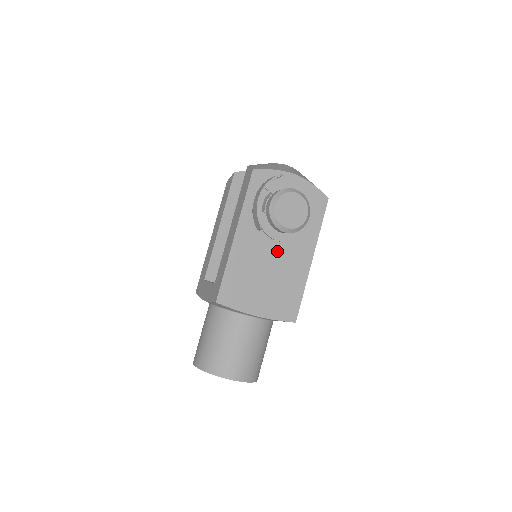
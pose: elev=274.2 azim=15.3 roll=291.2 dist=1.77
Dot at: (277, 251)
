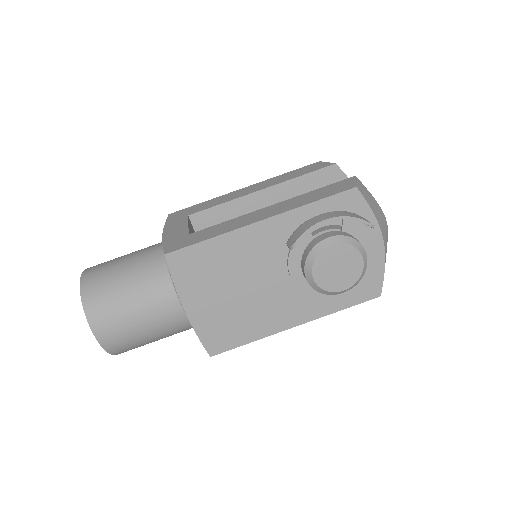
Dot at: (277, 282)
